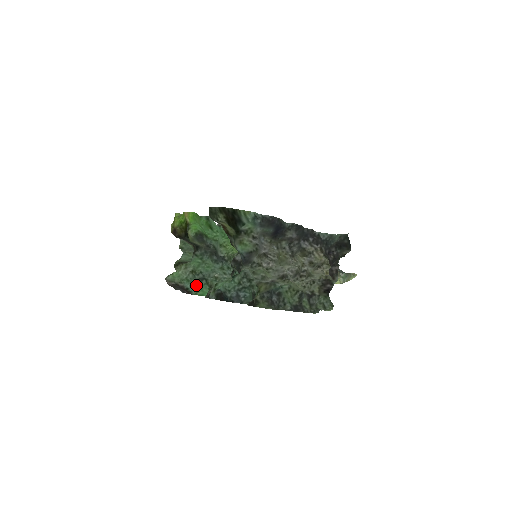
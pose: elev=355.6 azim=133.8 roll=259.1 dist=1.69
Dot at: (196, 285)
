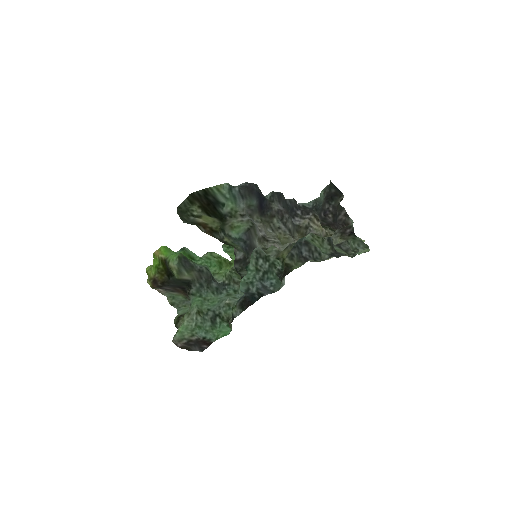
Dot at: (211, 330)
